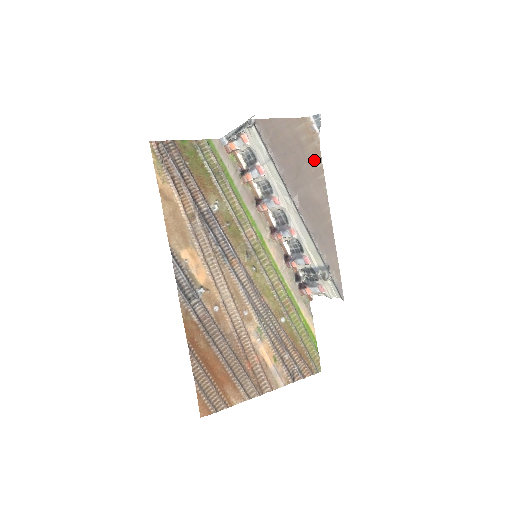
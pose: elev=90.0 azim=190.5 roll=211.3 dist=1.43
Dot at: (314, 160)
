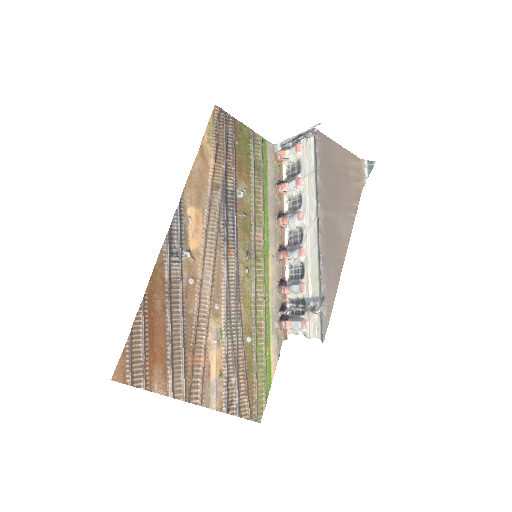
Dot at: (353, 197)
